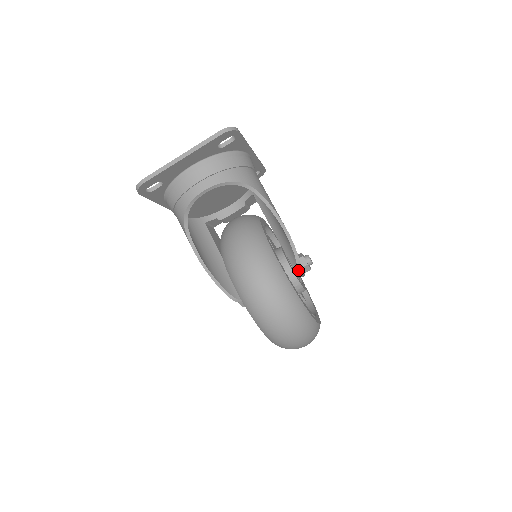
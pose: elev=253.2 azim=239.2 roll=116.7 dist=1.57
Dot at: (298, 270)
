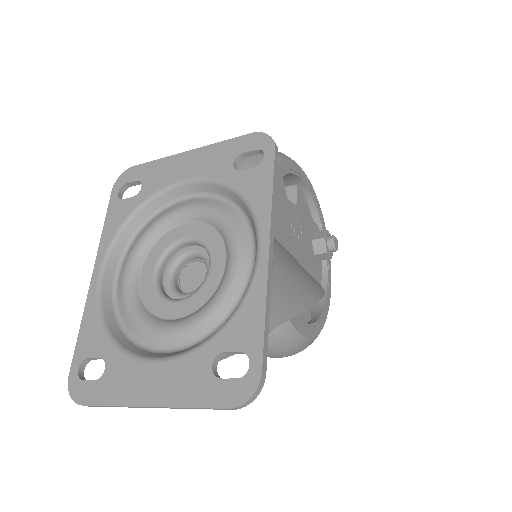
Dot at: occluded
